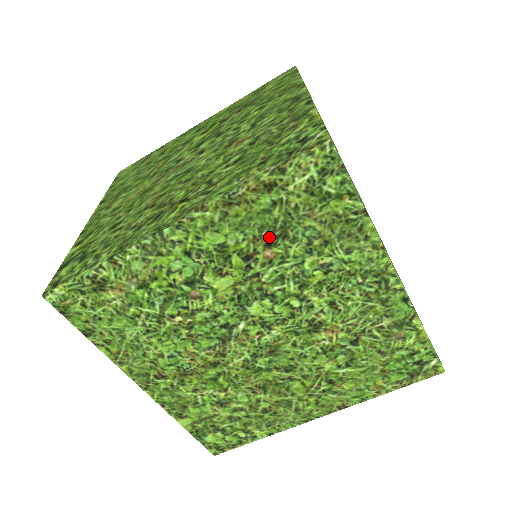
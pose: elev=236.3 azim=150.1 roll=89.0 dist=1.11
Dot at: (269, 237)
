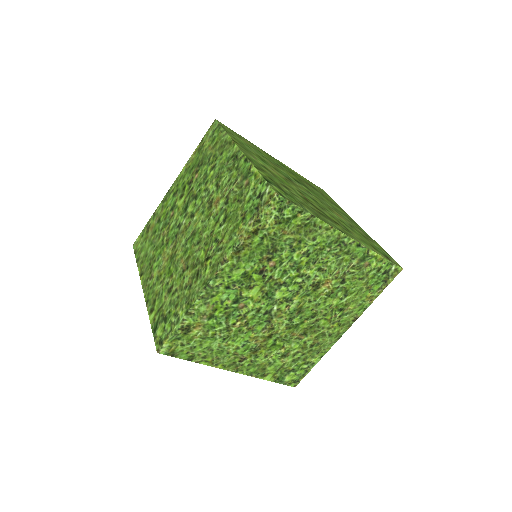
Dot at: (268, 256)
